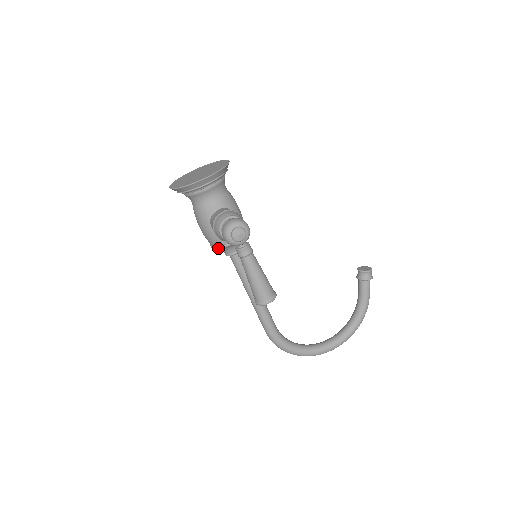
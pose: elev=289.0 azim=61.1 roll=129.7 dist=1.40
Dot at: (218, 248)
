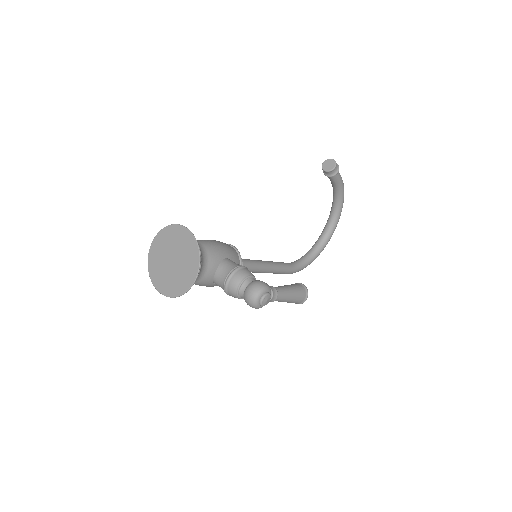
Dot at: occluded
